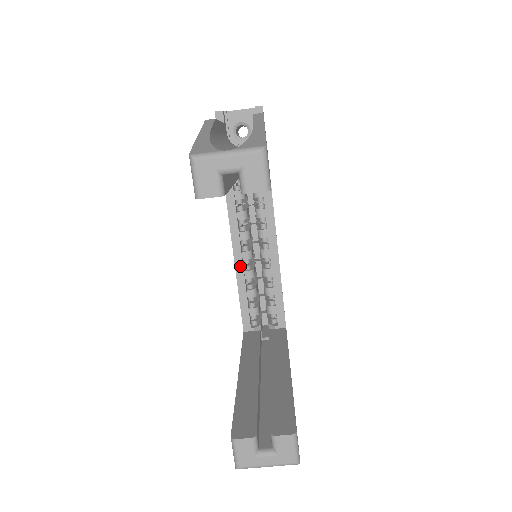
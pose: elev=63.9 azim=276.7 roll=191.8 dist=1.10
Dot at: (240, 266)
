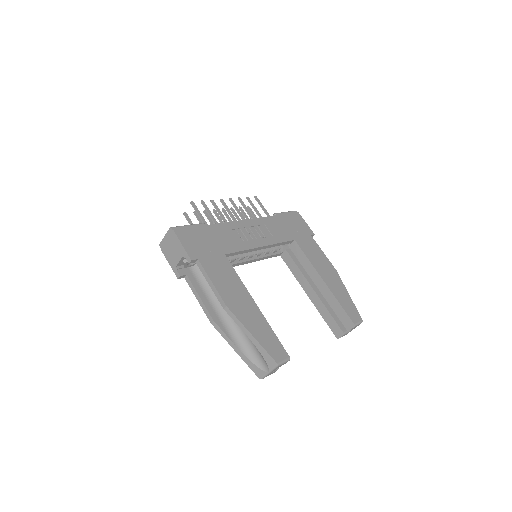
Dot at: (254, 261)
